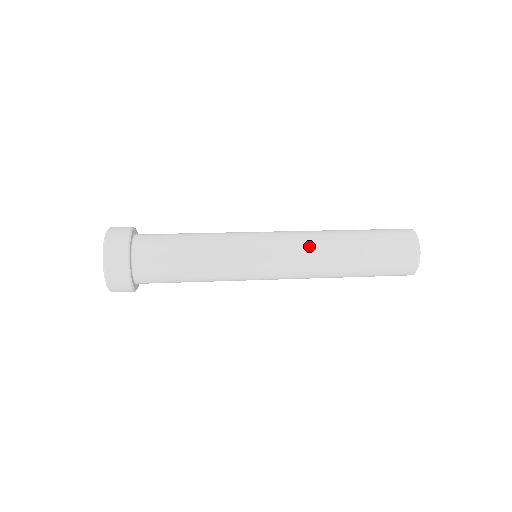
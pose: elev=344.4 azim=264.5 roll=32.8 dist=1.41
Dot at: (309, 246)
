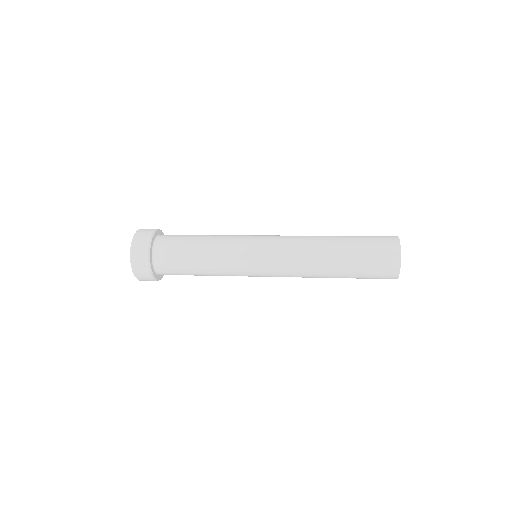
Dot at: (298, 237)
